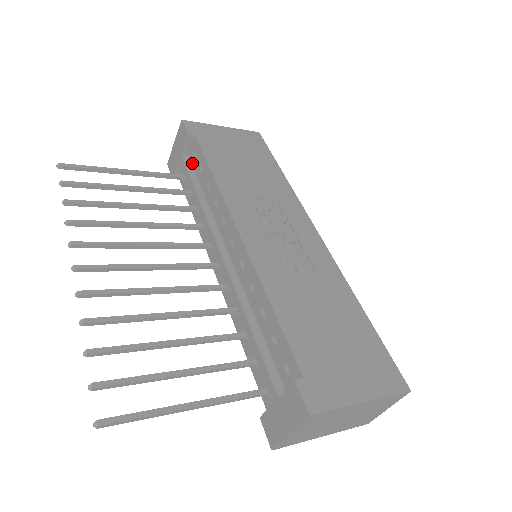
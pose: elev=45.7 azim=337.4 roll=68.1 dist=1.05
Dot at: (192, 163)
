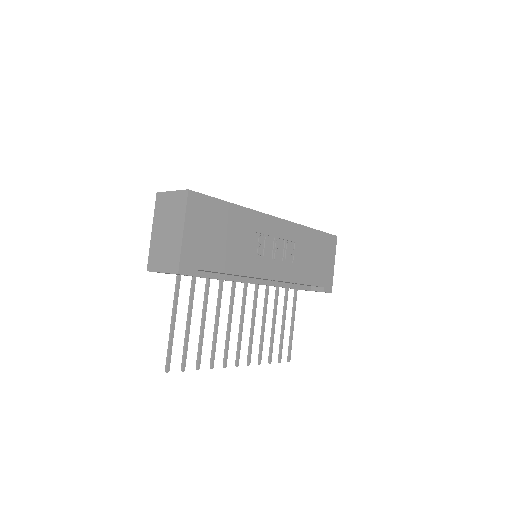
Dot at: occluded
